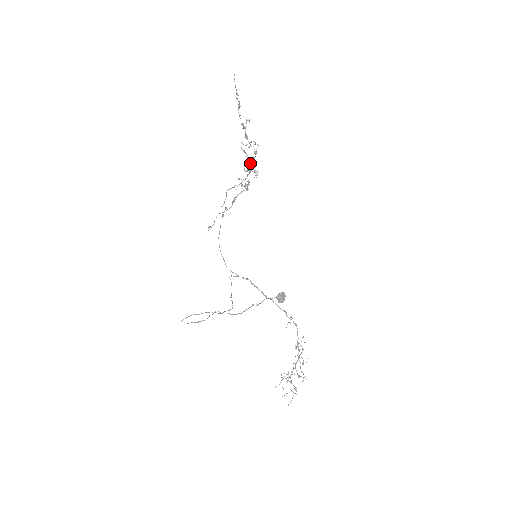
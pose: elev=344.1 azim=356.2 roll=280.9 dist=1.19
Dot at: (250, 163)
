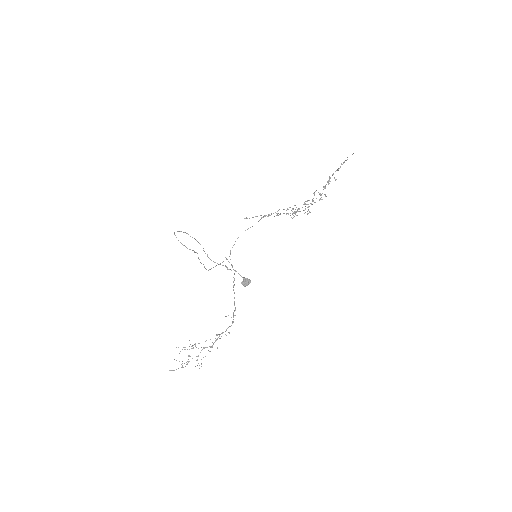
Dot at: occluded
